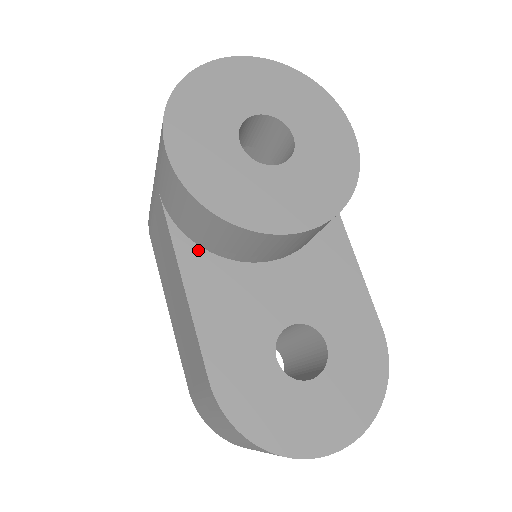
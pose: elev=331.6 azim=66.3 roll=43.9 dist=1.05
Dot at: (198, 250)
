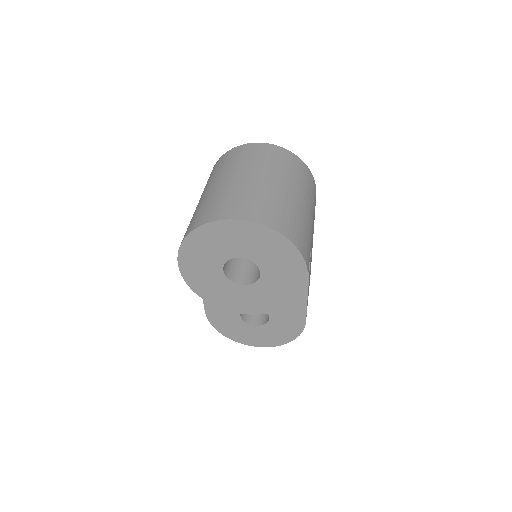
Dot at: occluded
